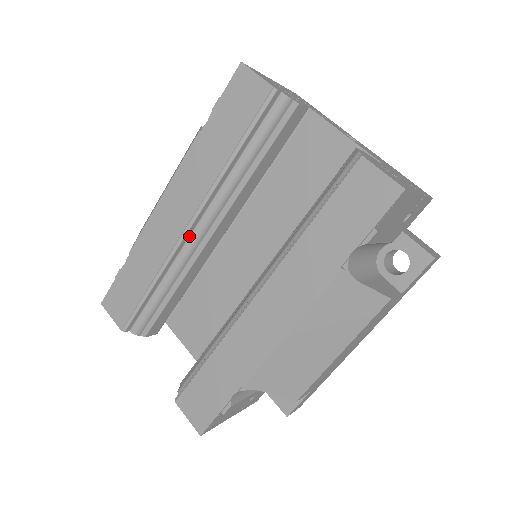
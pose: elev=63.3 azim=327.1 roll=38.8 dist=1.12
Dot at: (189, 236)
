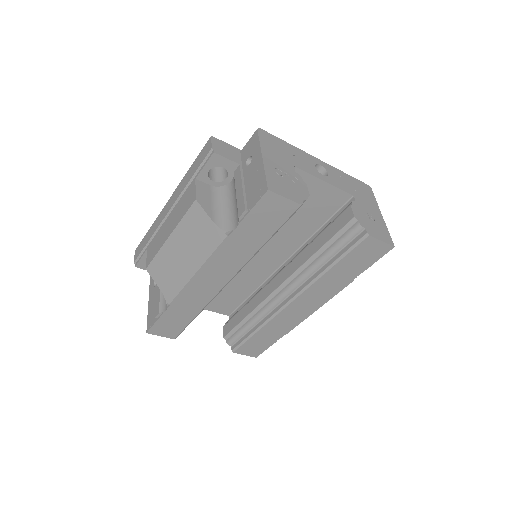
Dot at: occluded
